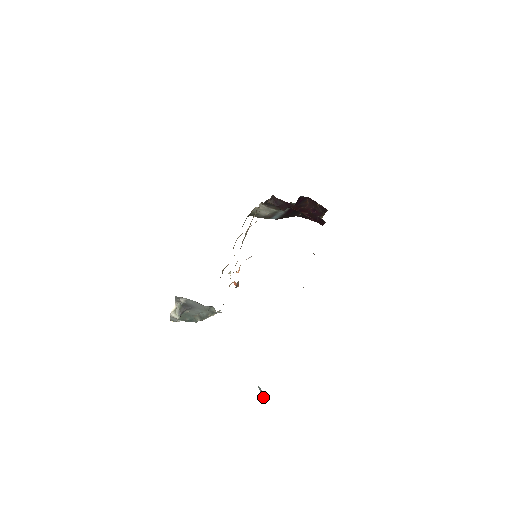
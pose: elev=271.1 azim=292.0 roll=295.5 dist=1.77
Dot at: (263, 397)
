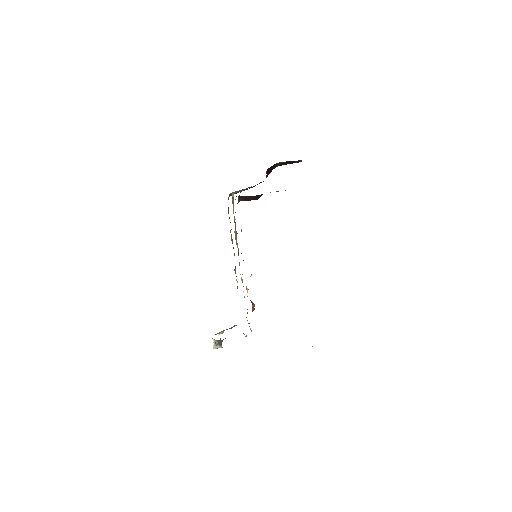
Dot at: occluded
